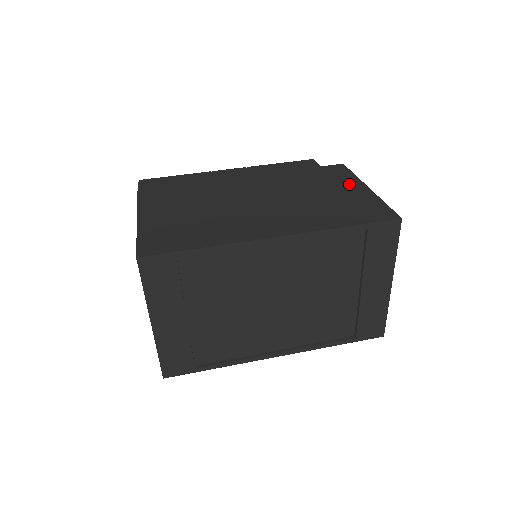
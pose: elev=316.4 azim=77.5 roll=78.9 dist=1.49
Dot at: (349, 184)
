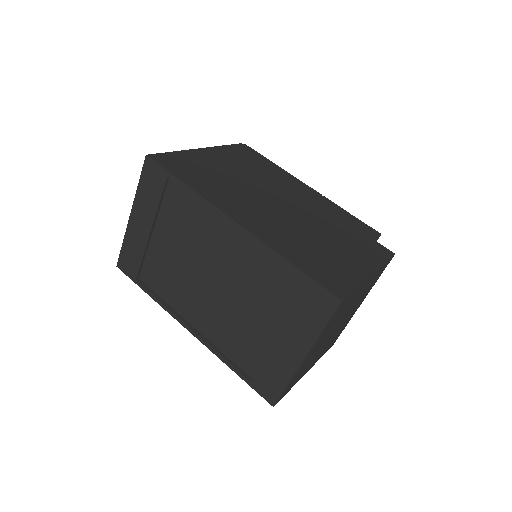
Dot at: (363, 260)
